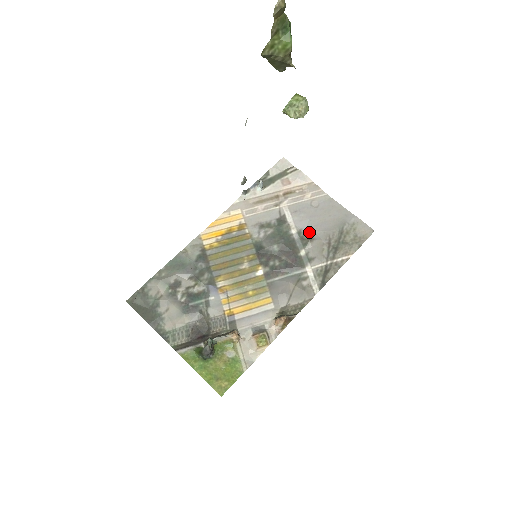
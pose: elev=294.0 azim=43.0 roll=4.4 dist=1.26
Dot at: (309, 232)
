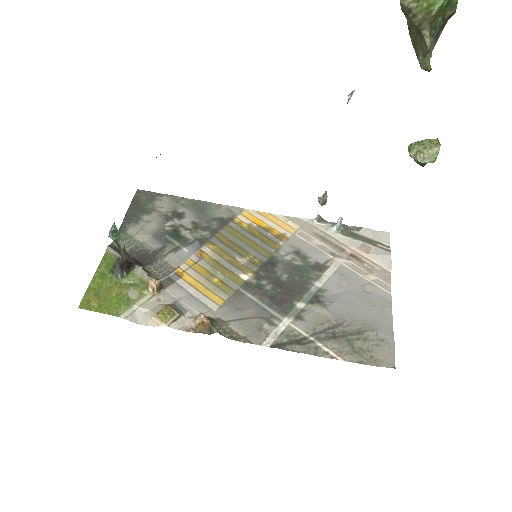
Dot at: (330, 299)
